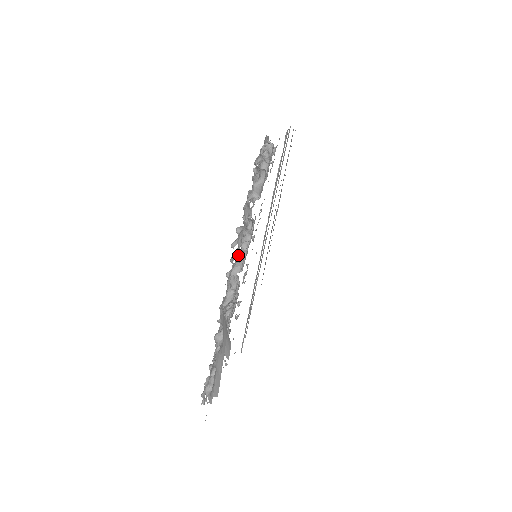
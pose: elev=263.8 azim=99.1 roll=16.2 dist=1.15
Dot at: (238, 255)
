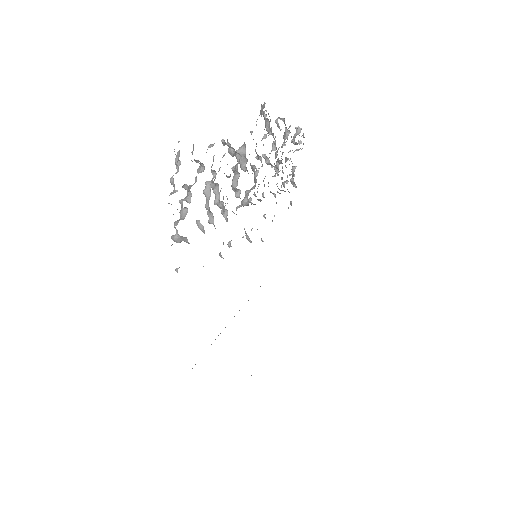
Dot at: occluded
